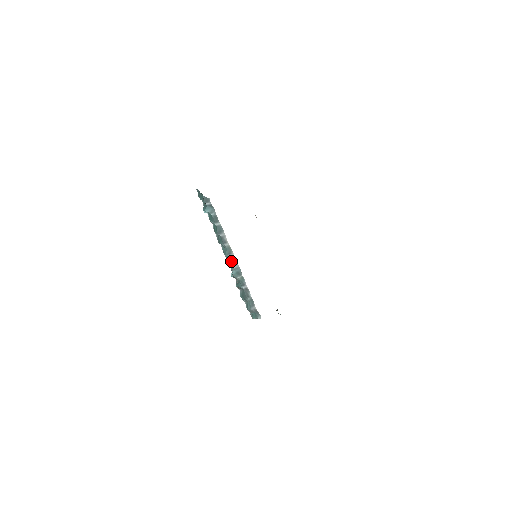
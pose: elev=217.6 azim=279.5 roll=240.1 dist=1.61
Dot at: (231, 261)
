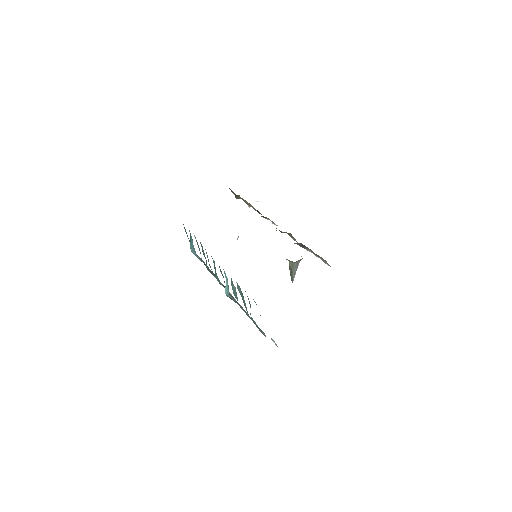
Dot at: occluded
